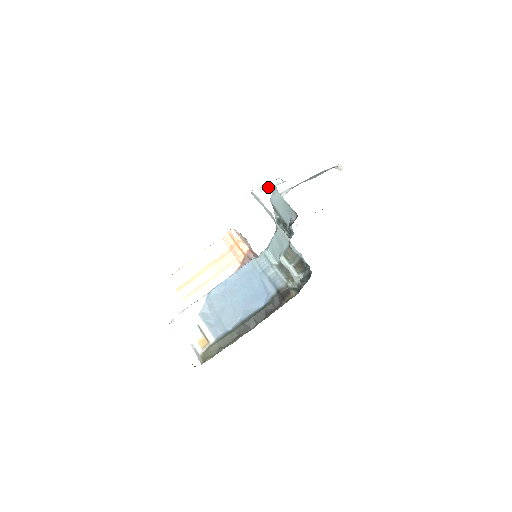
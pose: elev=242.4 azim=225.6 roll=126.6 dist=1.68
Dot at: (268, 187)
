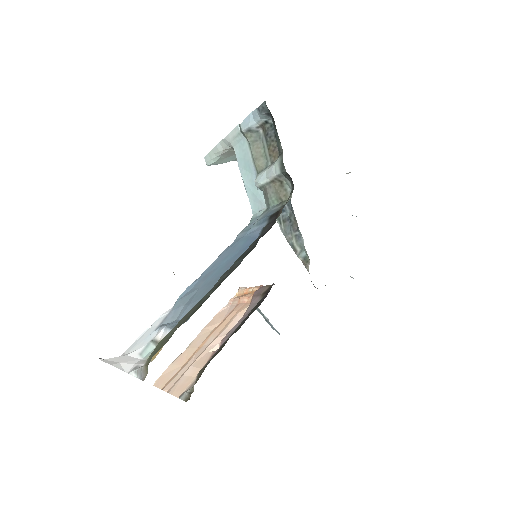
Dot at: occluded
